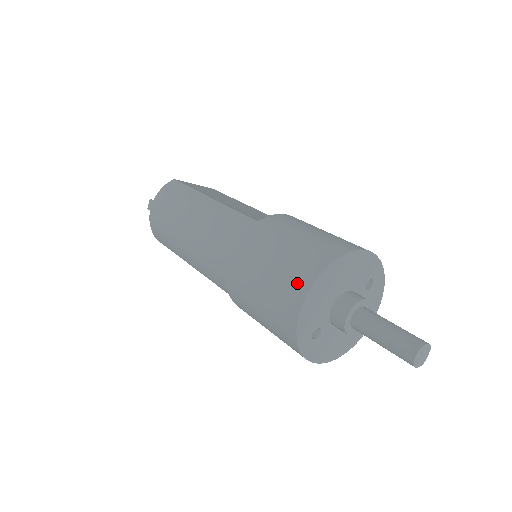
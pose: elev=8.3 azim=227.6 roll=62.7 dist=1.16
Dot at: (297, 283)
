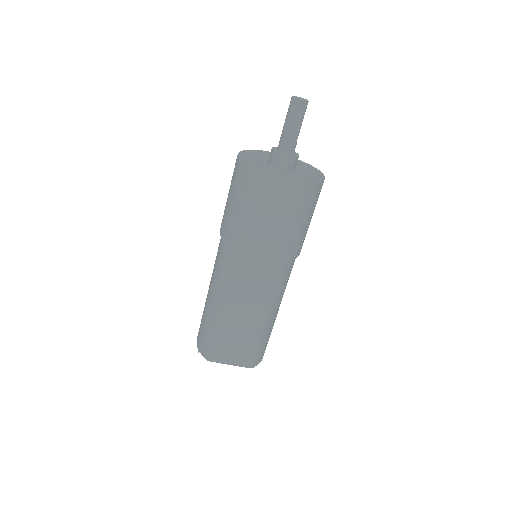
Dot at: occluded
